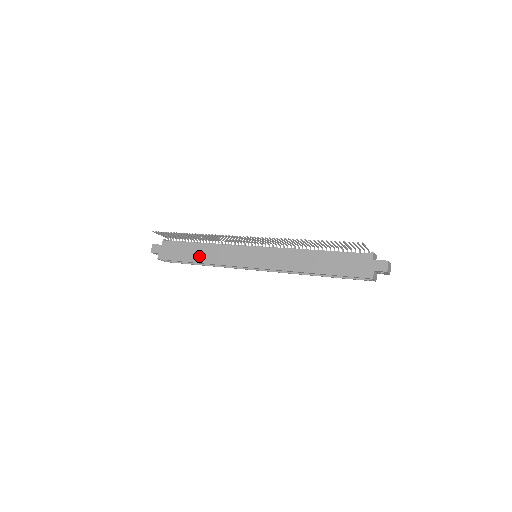
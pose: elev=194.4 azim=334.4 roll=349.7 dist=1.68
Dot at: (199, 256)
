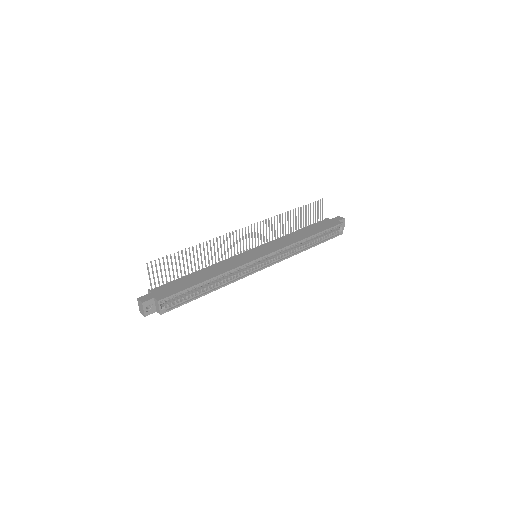
Dot at: (206, 275)
